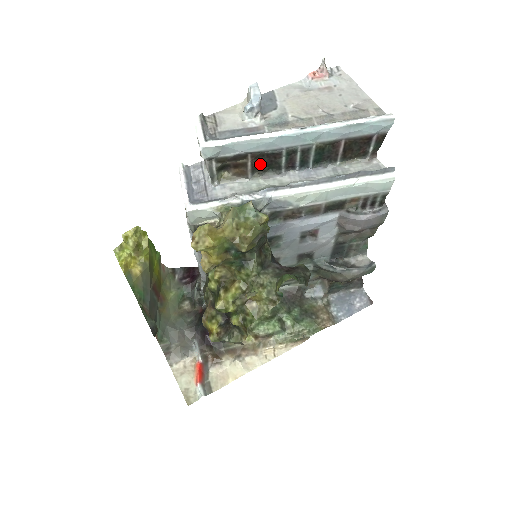
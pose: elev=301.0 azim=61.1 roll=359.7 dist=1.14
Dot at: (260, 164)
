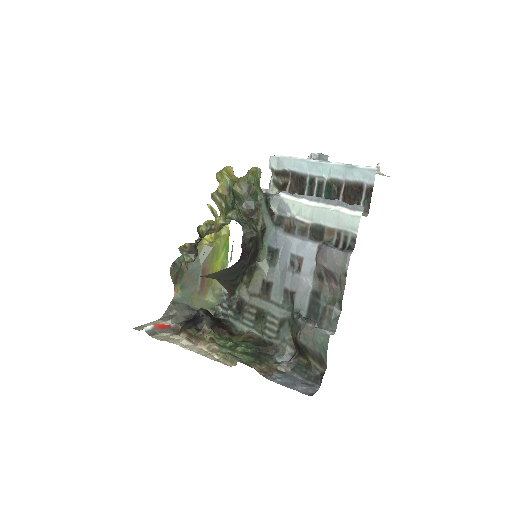
Dot at: (295, 188)
